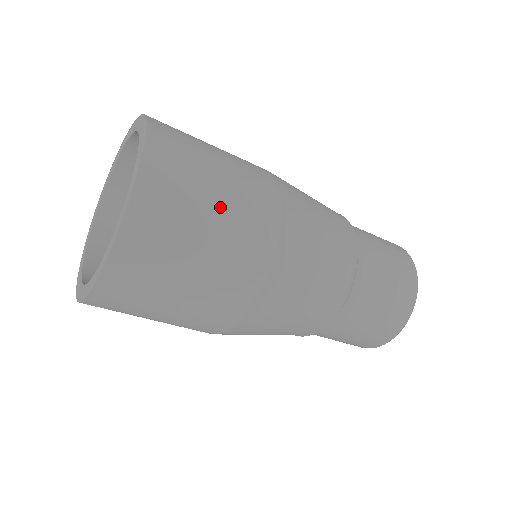
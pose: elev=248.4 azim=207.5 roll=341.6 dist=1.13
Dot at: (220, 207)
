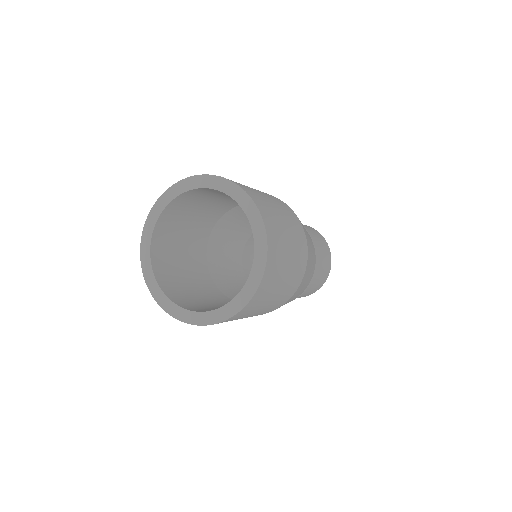
Dot at: occluded
